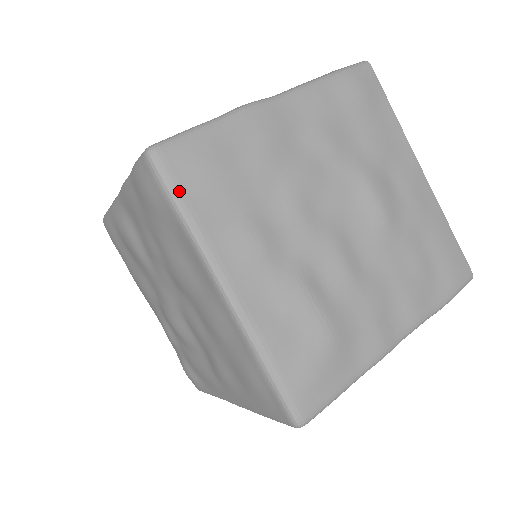
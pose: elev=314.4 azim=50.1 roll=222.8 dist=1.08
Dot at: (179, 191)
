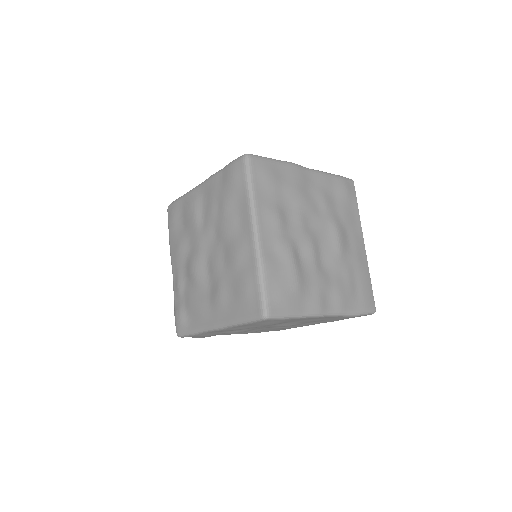
Dot at: (253, 177)
